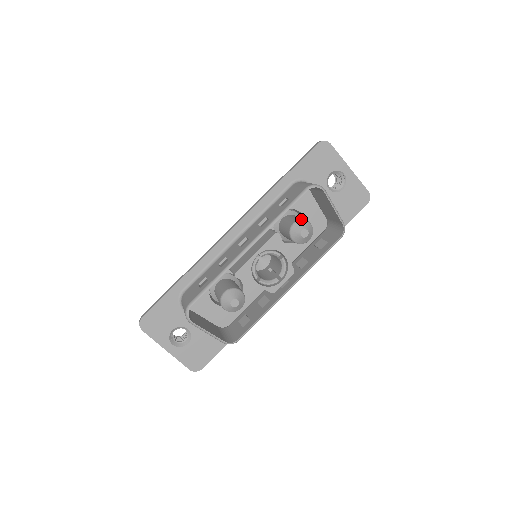
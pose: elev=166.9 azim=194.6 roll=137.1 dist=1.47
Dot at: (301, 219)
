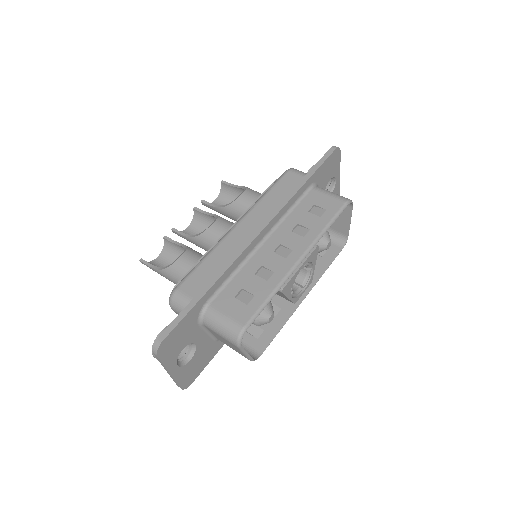
Dot at: occluded
